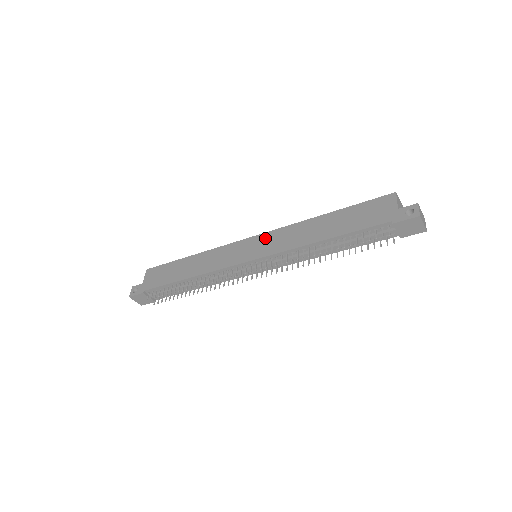
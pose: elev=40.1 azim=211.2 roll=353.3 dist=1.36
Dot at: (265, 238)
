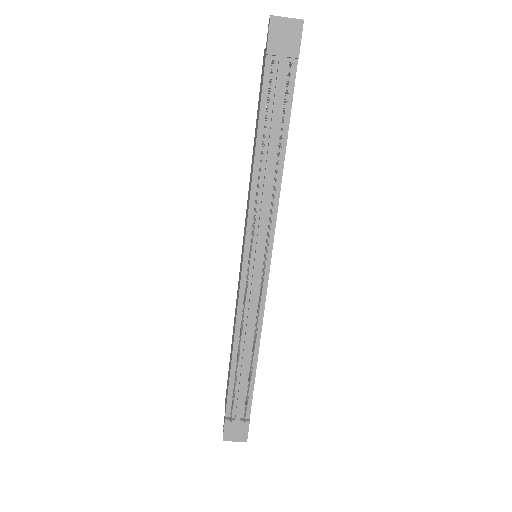
Dot at: (244, 231)
